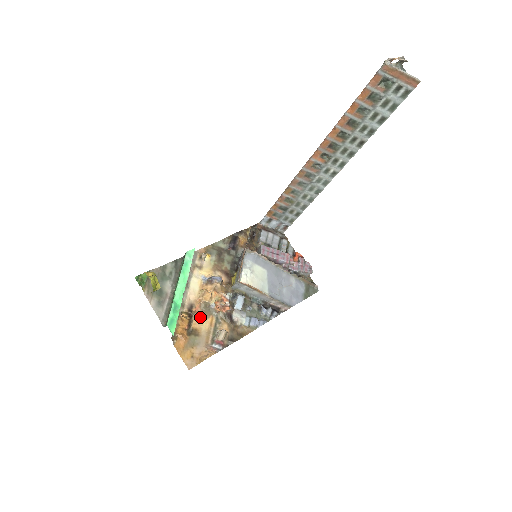
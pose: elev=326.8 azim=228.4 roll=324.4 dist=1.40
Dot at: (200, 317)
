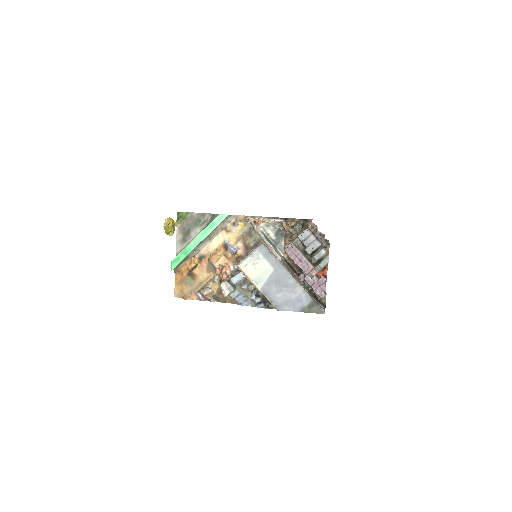
Dot at: (204, 268)
